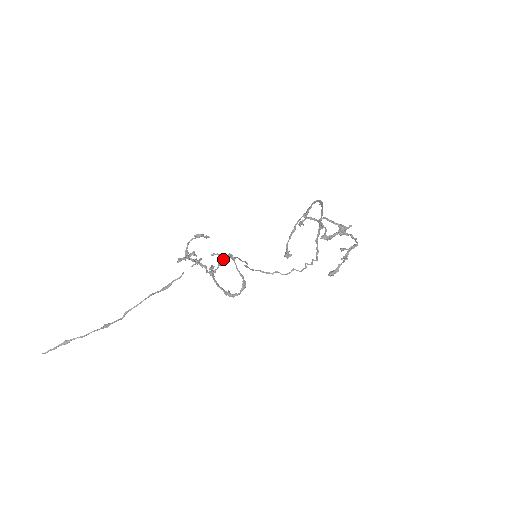
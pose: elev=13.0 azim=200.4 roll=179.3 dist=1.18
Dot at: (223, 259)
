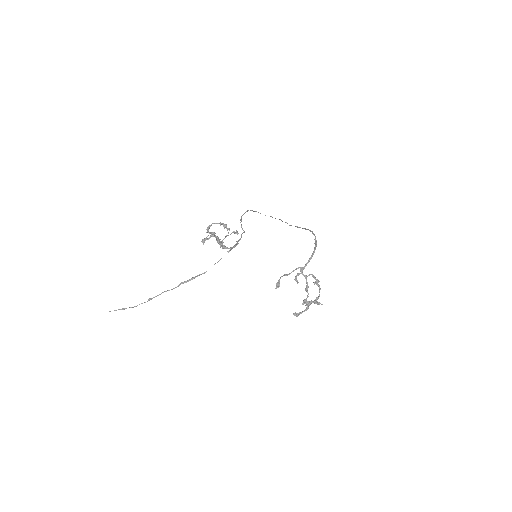
Dot at: occluded
